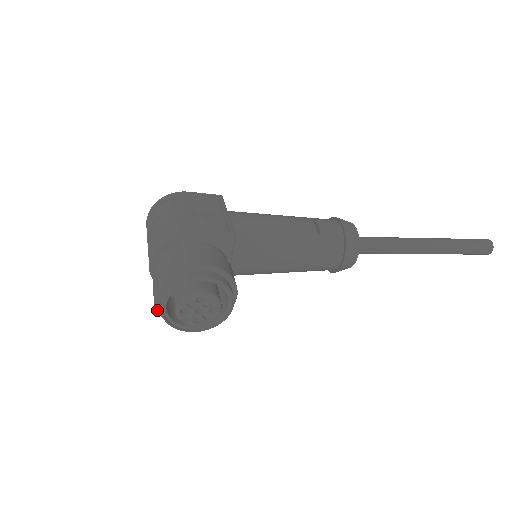
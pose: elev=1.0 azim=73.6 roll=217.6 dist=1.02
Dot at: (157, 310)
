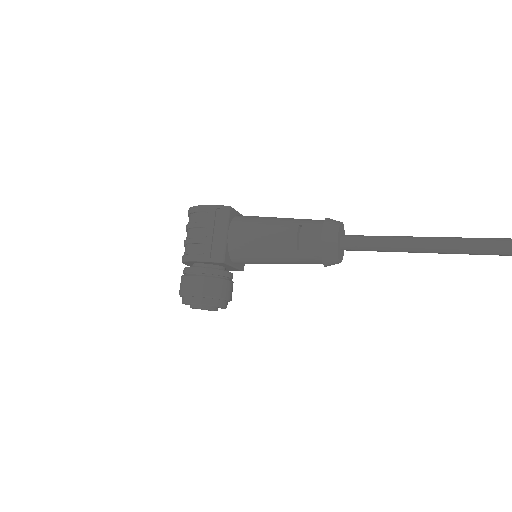
Dot at: occluded
